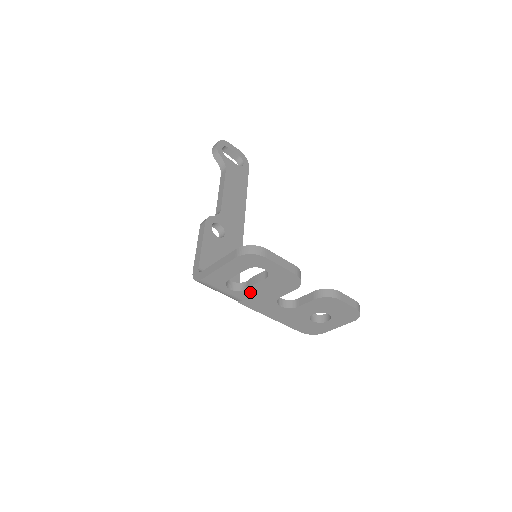
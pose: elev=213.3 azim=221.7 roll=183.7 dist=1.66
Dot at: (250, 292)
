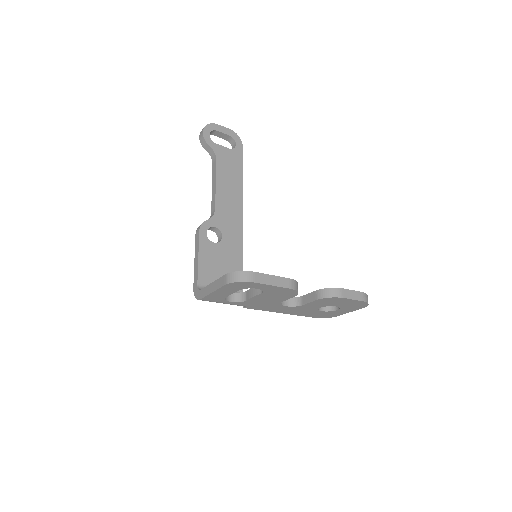
Dot at: (251, 301)
